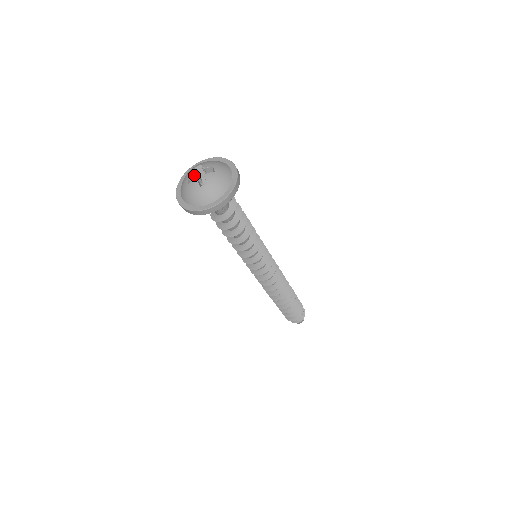
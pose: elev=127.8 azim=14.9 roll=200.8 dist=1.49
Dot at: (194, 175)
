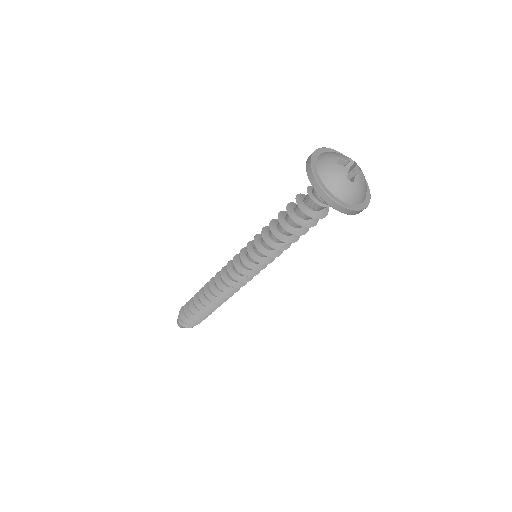
Dot at: (346, 162)
